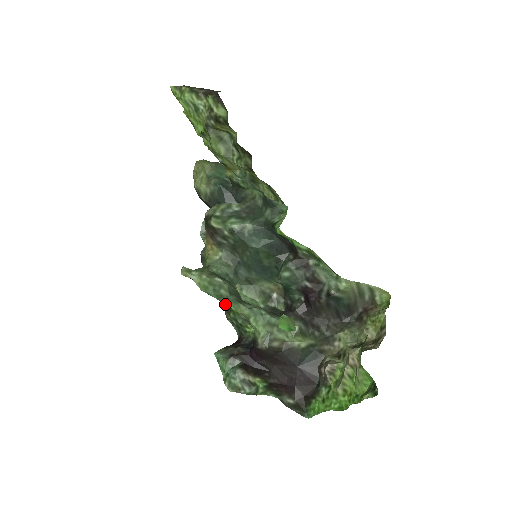
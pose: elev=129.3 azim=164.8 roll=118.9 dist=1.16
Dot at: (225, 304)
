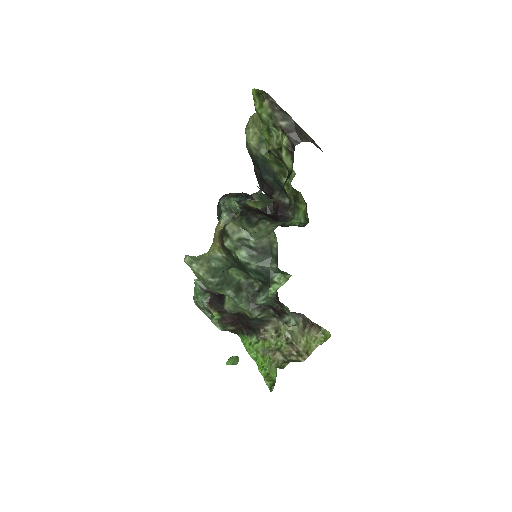
Dot at: (210, 289)
